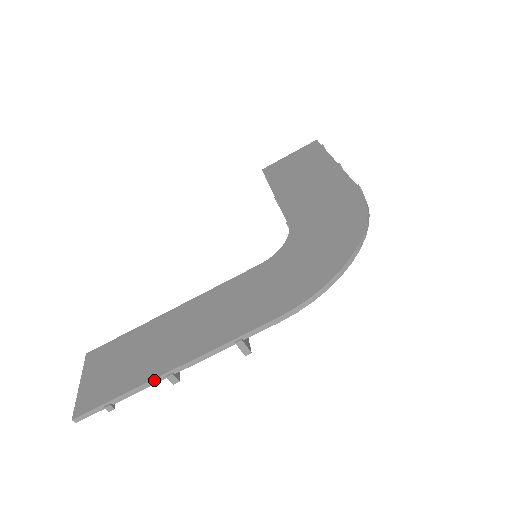
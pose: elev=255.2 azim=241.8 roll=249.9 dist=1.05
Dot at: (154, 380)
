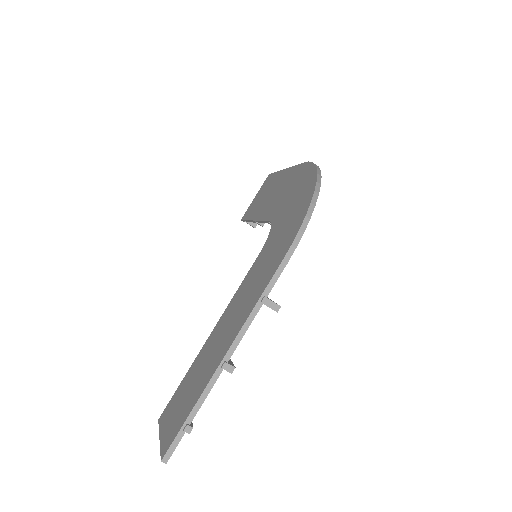
Dot at: (213, 378)
